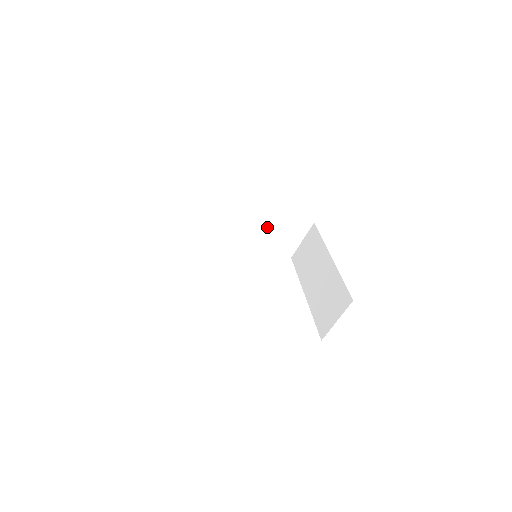
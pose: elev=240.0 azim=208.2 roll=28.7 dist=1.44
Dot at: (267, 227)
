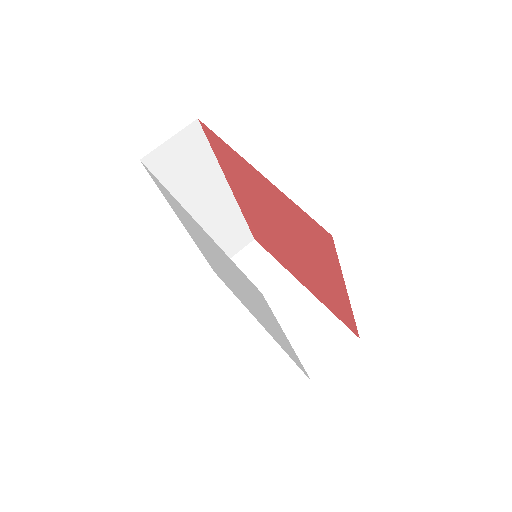
Dot at: (298, 321)
